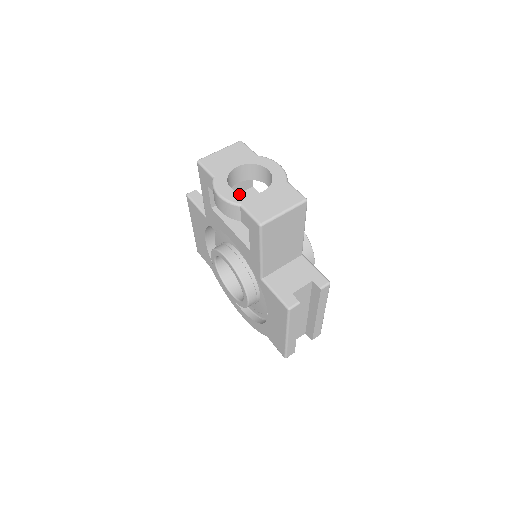
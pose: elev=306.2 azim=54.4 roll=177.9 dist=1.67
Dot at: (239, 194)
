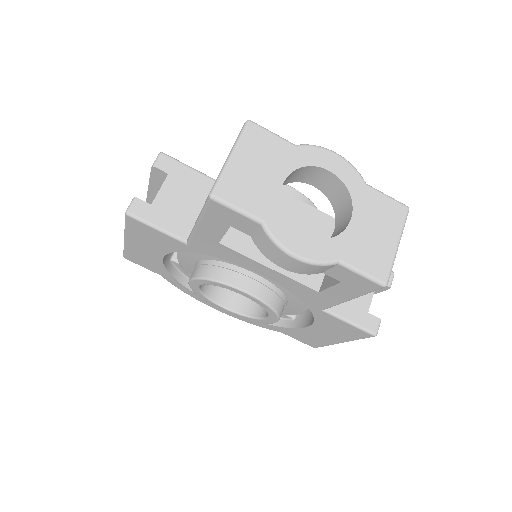
Dot at: (324, 241)
